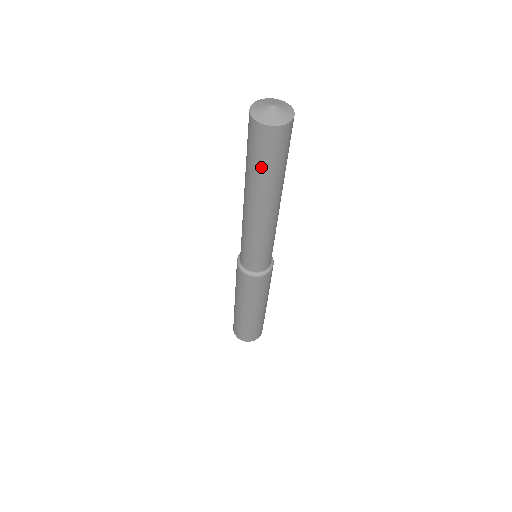
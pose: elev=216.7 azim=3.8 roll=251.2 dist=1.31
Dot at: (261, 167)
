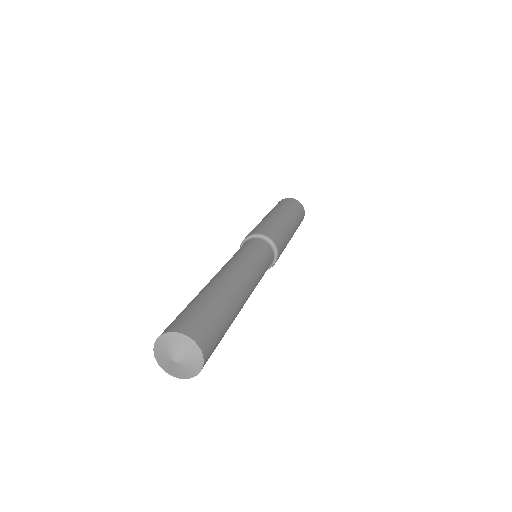
Dot at: occluded
